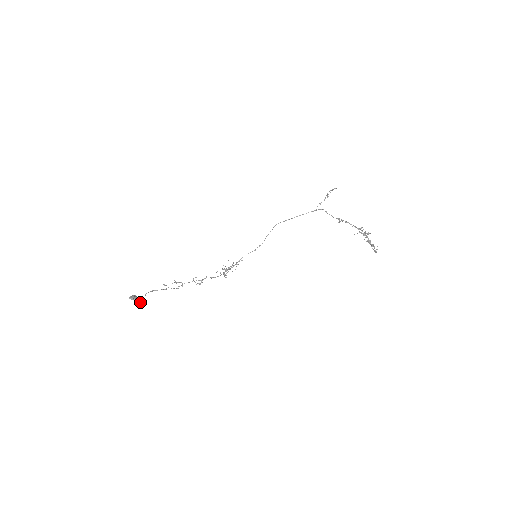
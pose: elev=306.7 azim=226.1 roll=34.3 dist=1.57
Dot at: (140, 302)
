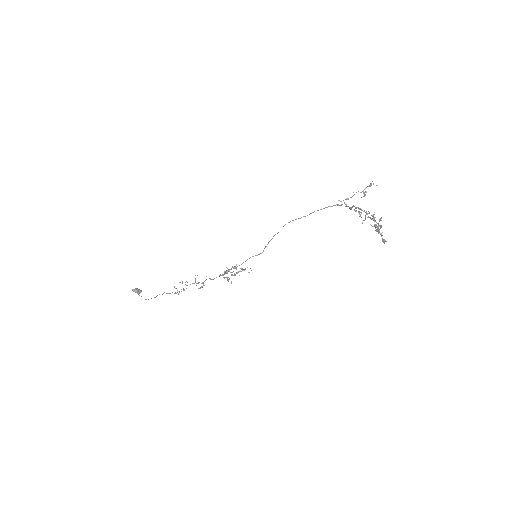
Dot at: (141, 296)
